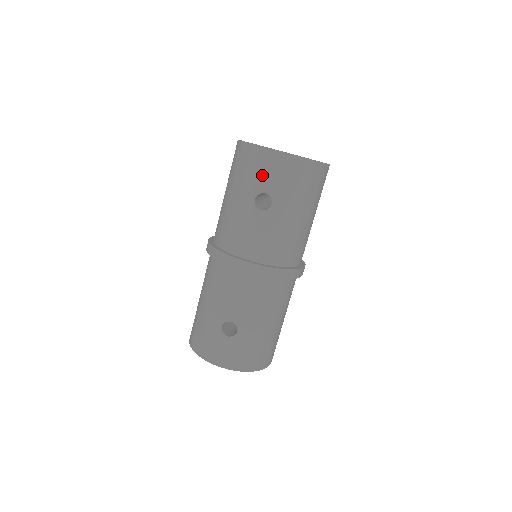
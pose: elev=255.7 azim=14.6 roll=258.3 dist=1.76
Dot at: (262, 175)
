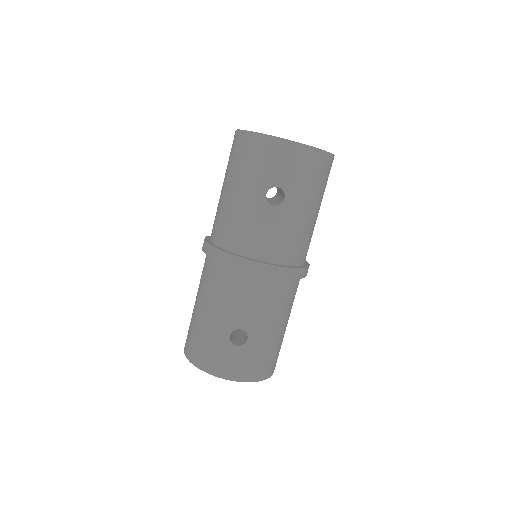
Dot at: (274, 167)
